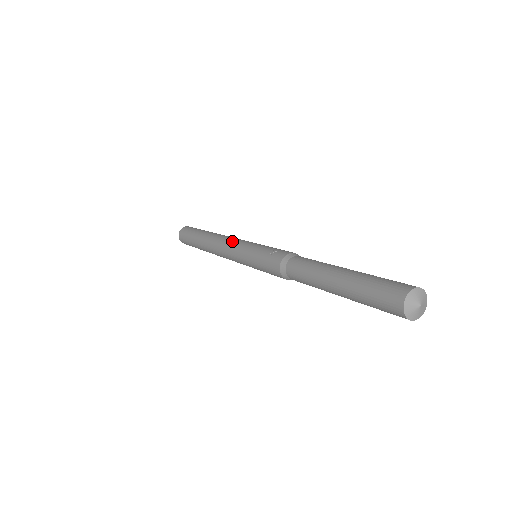
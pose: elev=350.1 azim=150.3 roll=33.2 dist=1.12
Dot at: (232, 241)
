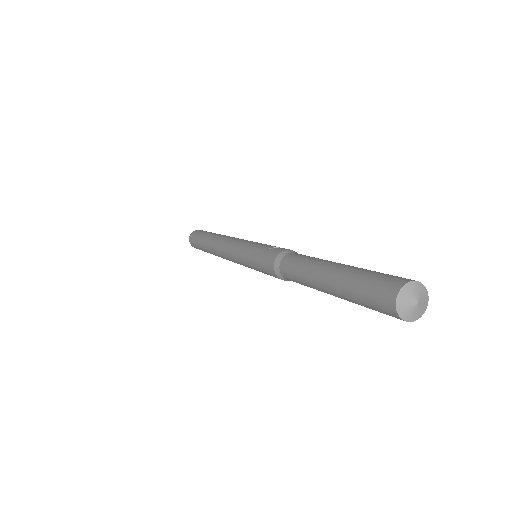
Dot at: (238, 239)
